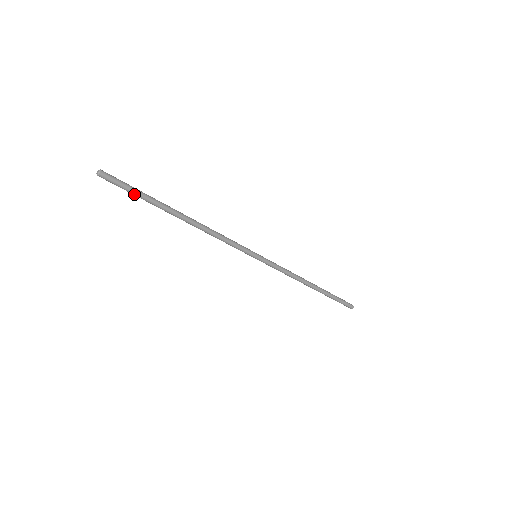
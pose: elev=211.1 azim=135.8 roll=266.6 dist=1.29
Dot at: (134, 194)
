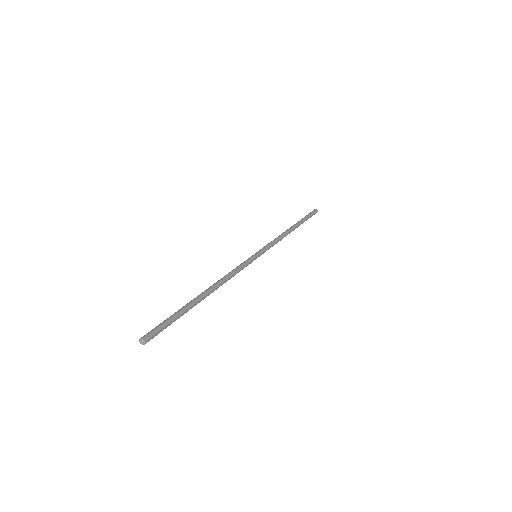
Dot at: occluded
